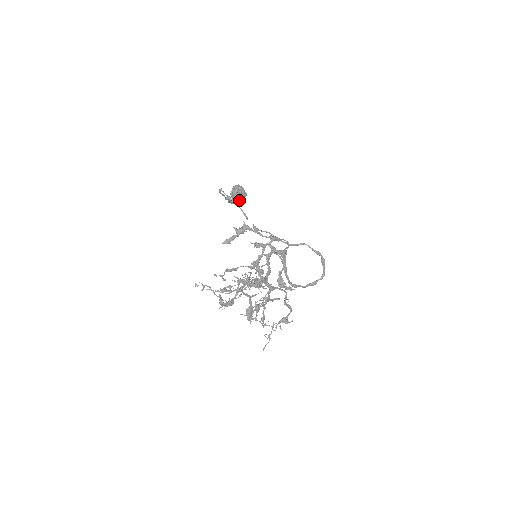
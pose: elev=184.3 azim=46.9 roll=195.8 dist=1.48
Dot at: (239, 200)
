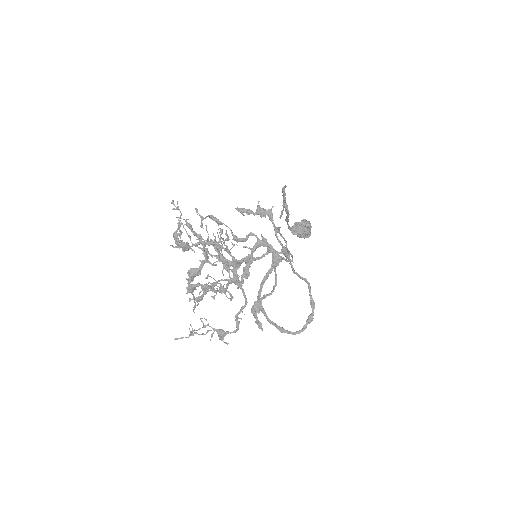
Dot at: (298, 234)
